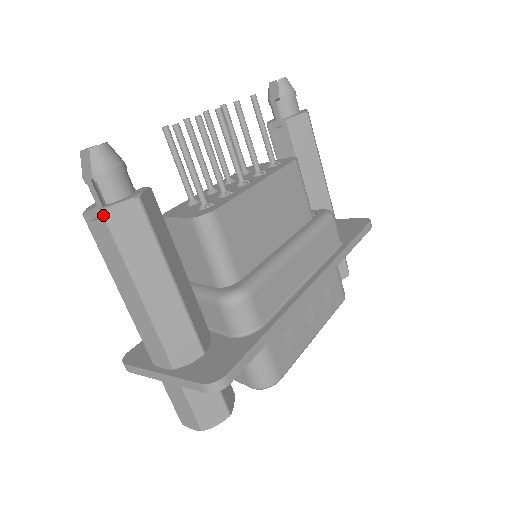
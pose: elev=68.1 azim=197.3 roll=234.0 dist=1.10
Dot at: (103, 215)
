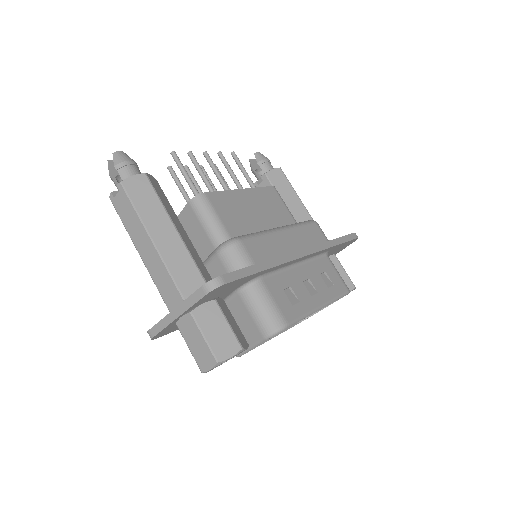
Dot at: (121, 184)
